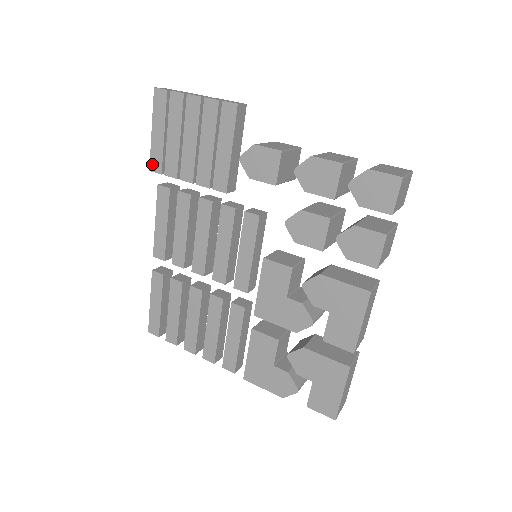
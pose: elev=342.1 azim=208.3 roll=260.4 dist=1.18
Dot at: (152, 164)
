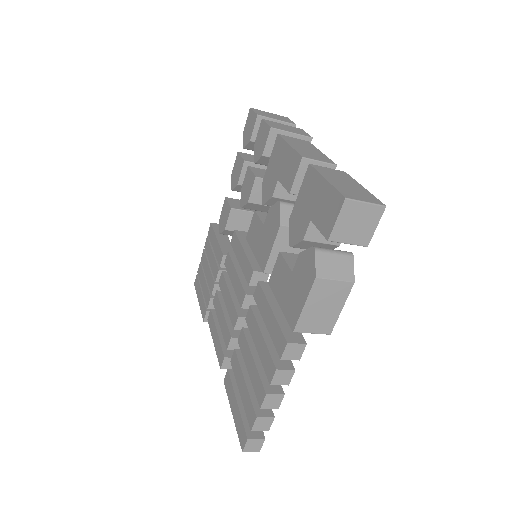
Dot at: (203, 315)
